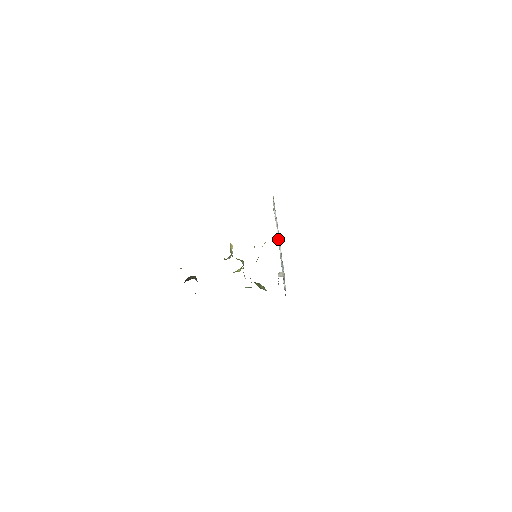
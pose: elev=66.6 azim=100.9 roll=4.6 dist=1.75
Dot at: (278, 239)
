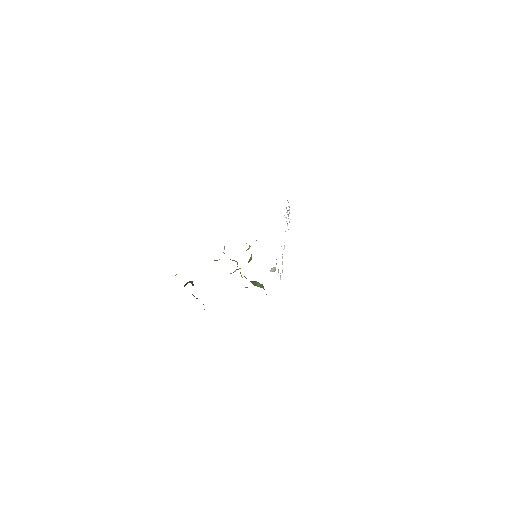
Dot at: occluded
